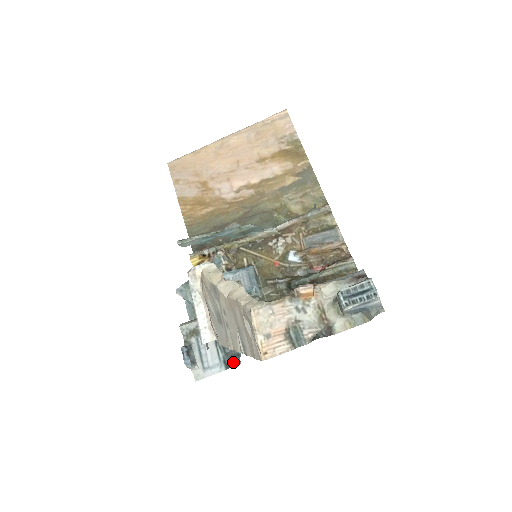
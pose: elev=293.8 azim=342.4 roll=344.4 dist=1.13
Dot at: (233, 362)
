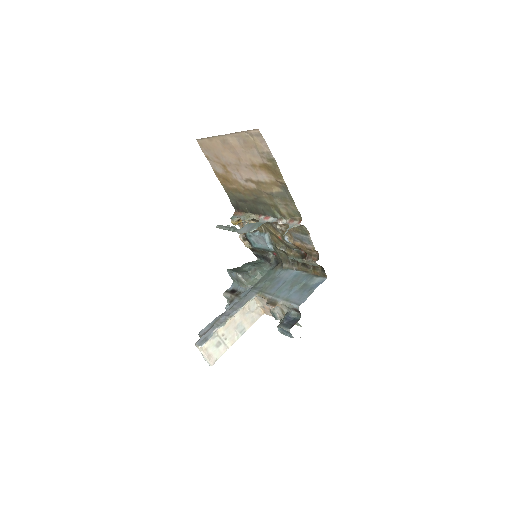
Dot at: occluded
